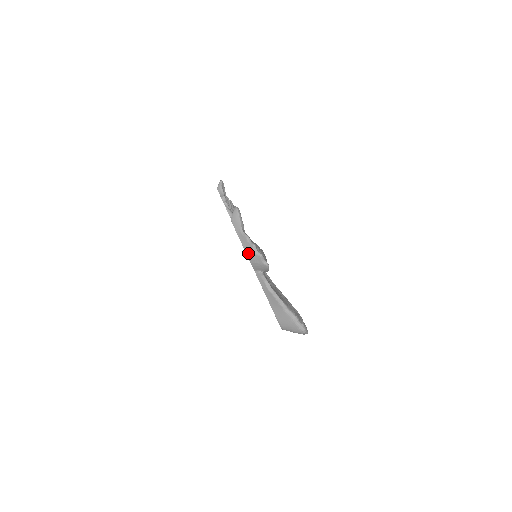
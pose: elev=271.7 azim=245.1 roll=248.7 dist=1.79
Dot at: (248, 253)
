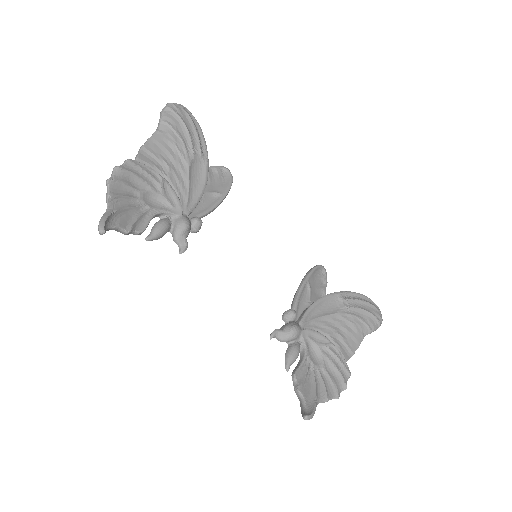
Dot at: occluded
